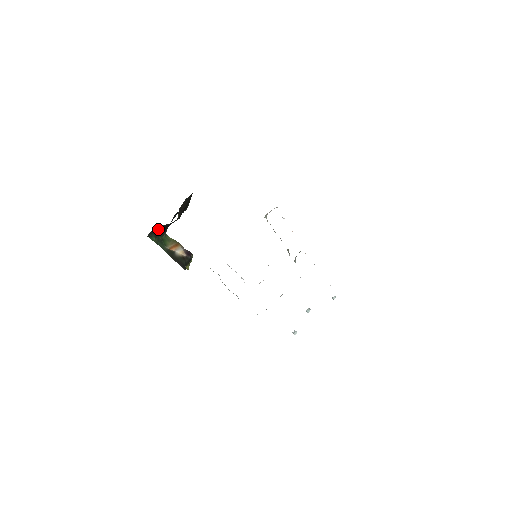
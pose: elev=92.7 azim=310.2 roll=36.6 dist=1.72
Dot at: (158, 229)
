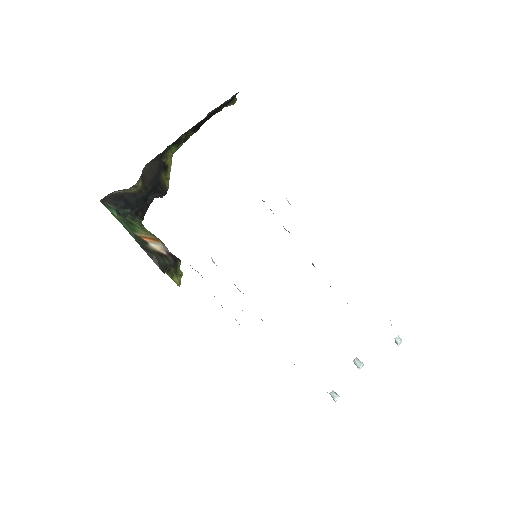
Dot at: (119, 200)
